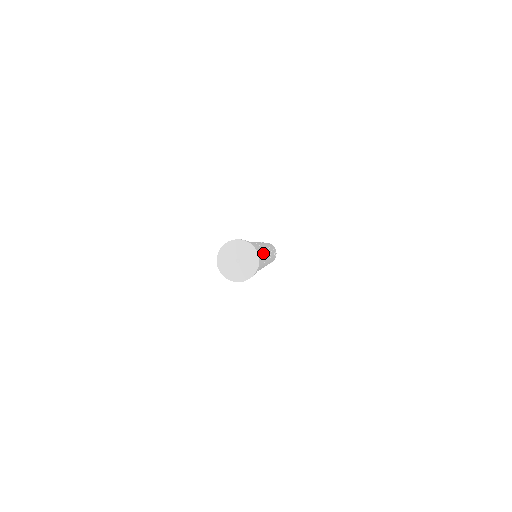
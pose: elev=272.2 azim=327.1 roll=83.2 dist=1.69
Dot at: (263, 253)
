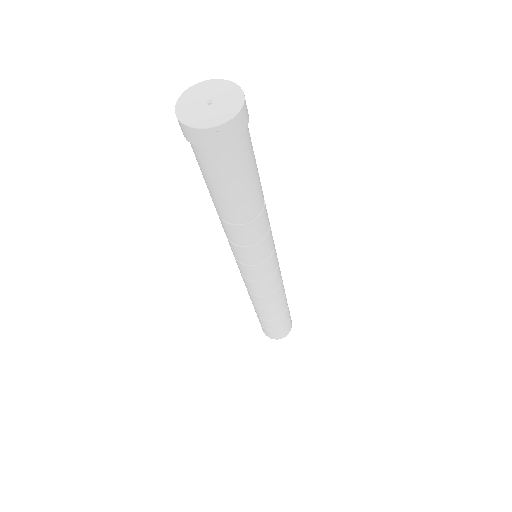
Dot at: (261, 190)
